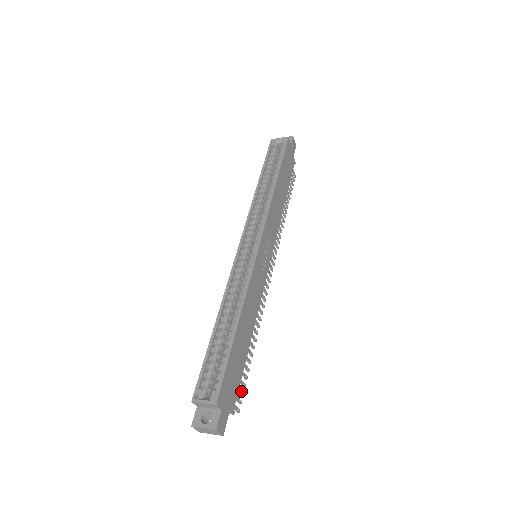
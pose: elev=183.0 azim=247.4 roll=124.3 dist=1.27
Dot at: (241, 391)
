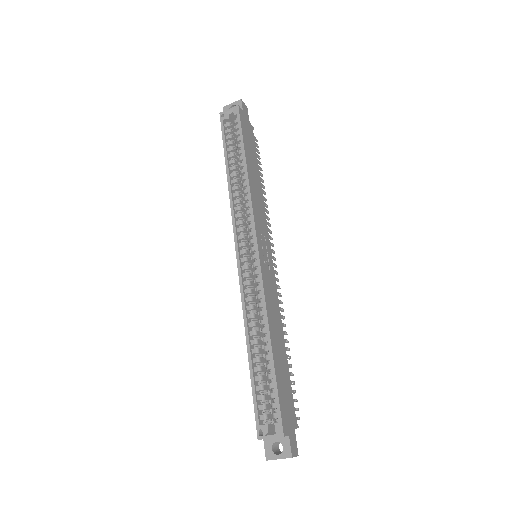
Dot at: (294, 399)
